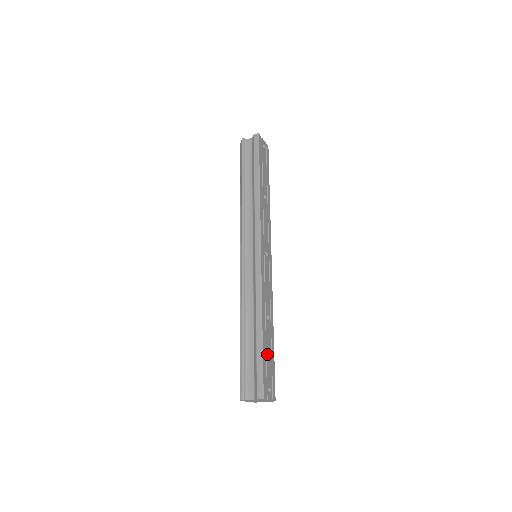
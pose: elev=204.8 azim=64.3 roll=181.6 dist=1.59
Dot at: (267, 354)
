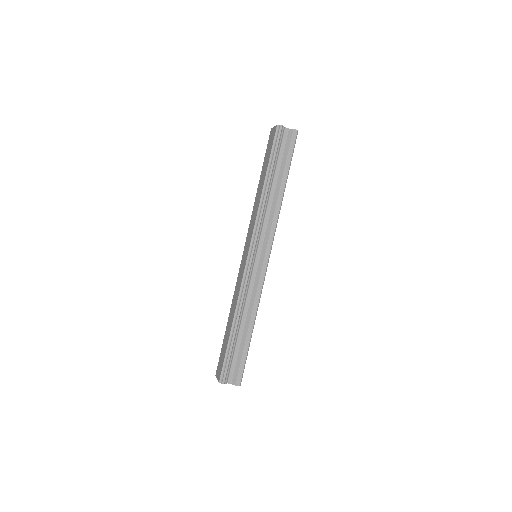
Dot at: occluded
